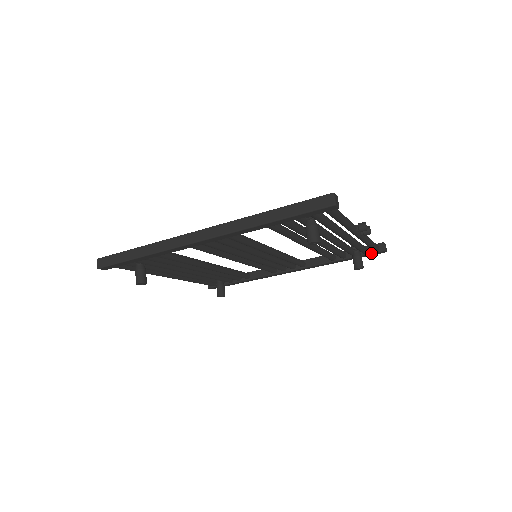
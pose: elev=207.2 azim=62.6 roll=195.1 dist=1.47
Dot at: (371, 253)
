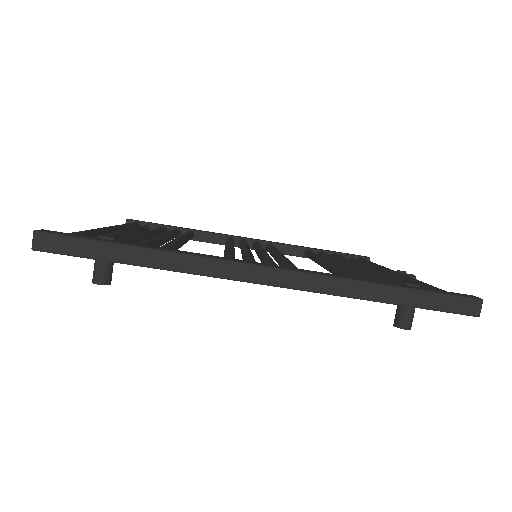
Dot at: occluded
